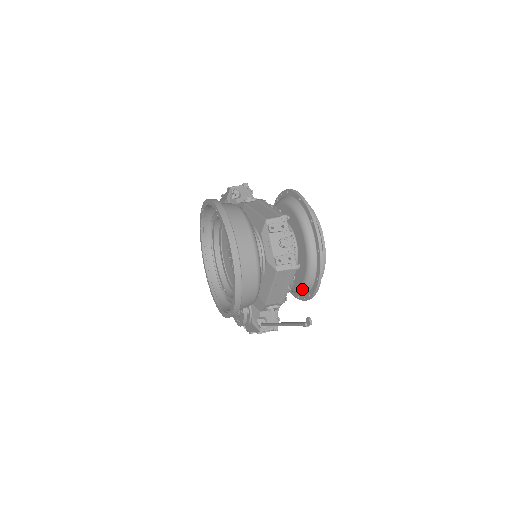
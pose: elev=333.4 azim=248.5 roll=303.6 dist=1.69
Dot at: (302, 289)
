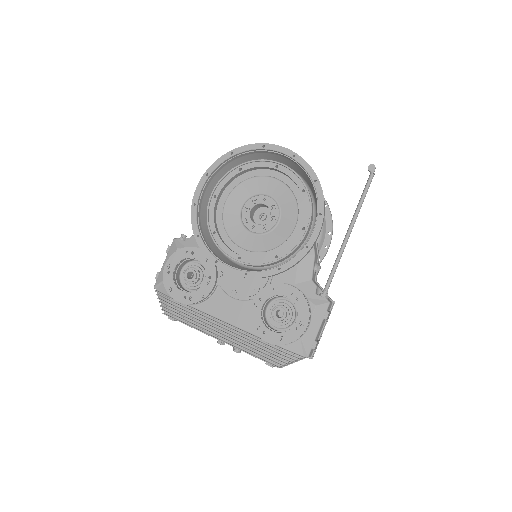
Dot at: (321, 231)
